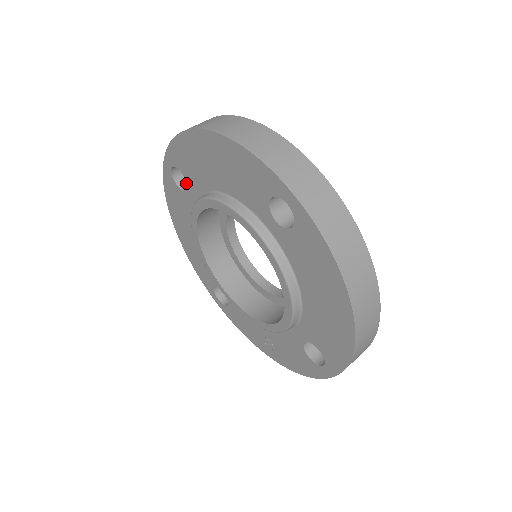
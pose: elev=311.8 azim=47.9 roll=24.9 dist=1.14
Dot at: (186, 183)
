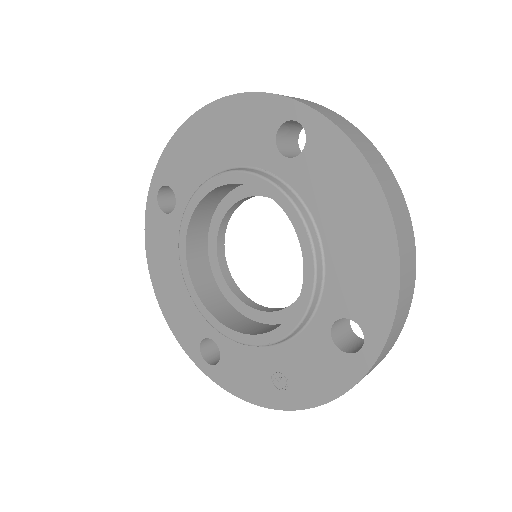
Dot at: (171, 211)
